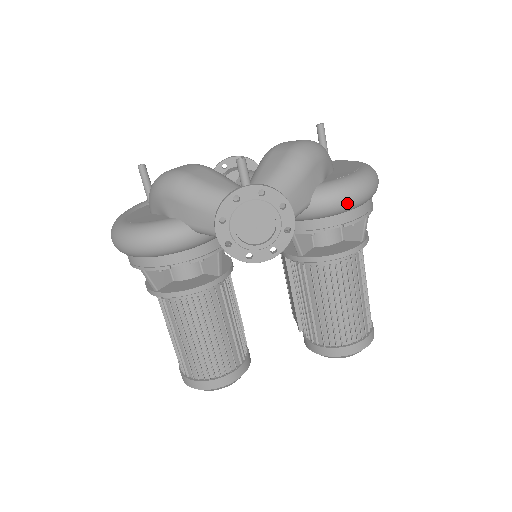
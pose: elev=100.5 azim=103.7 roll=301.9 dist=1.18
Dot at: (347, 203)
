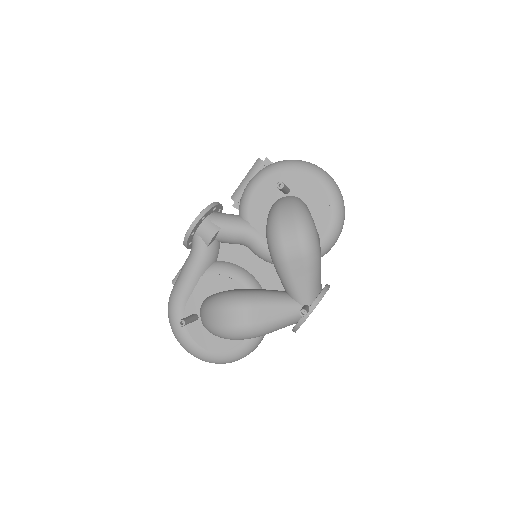
Dot at: (339, 235)
